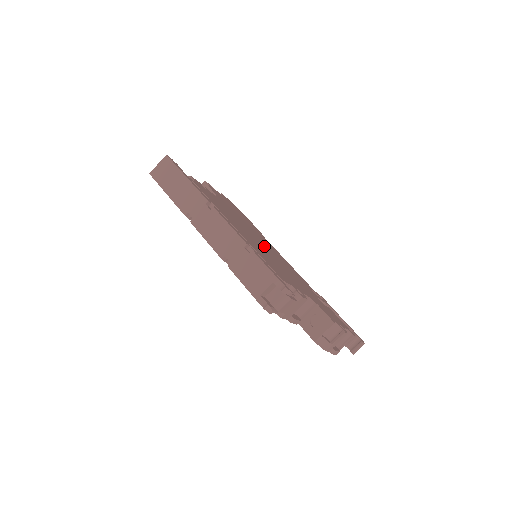
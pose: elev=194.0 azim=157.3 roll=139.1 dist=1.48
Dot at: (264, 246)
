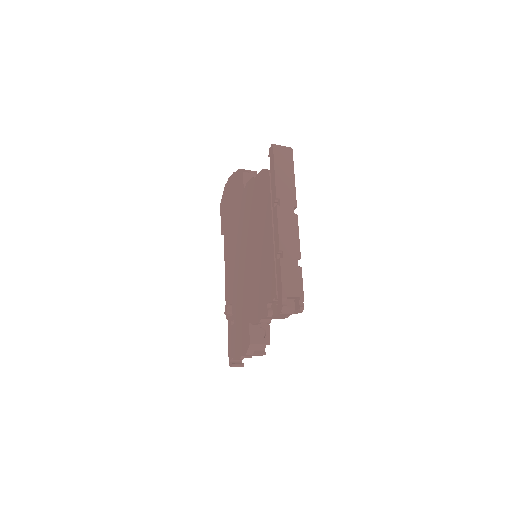
Dot at: occluded
